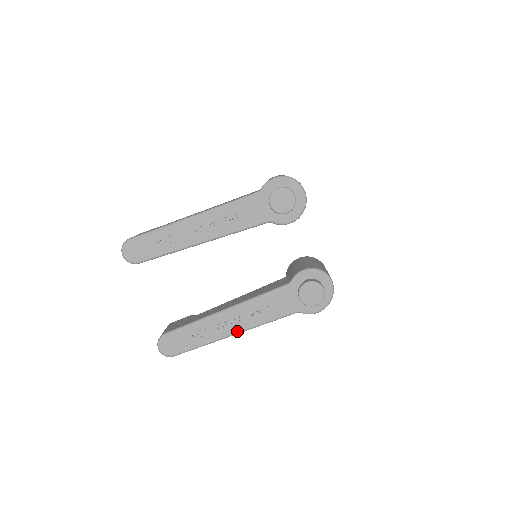
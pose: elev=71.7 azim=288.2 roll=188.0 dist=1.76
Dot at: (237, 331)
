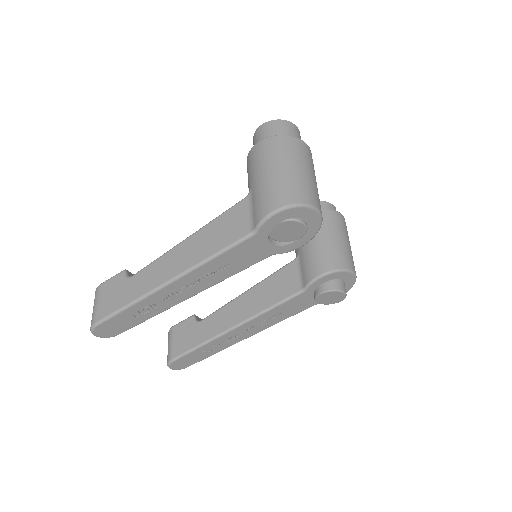
Dot at: (249, 336)
